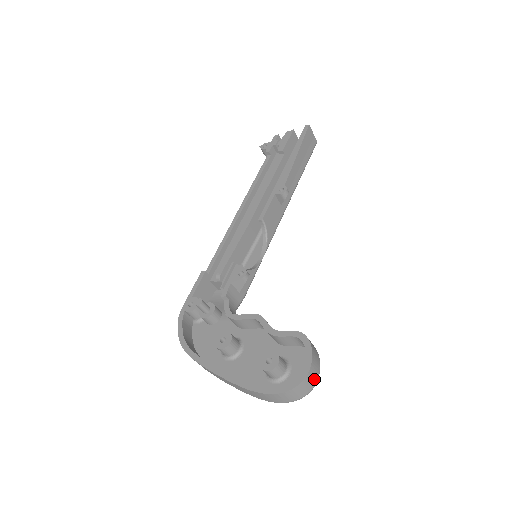
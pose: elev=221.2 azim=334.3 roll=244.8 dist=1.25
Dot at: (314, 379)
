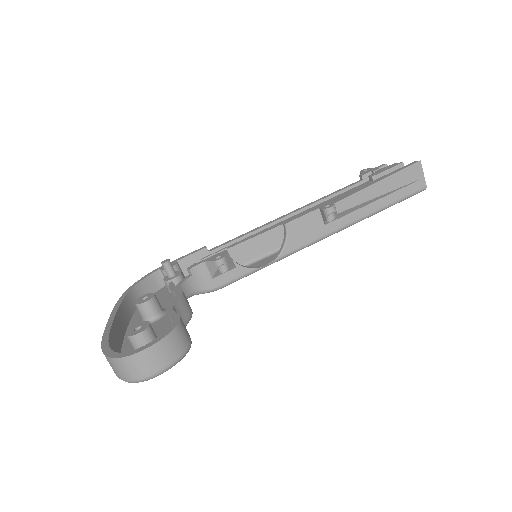
Dot at: (148, 368)
